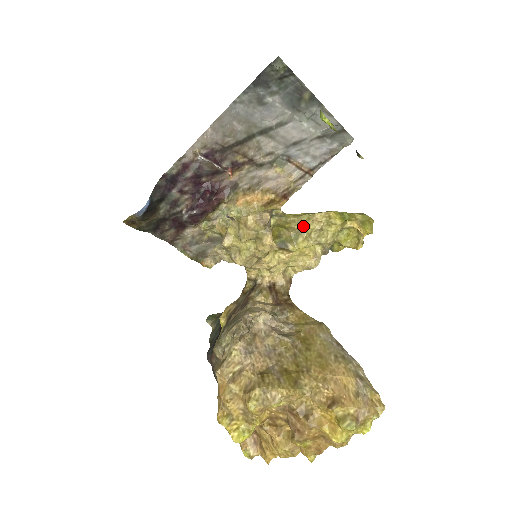
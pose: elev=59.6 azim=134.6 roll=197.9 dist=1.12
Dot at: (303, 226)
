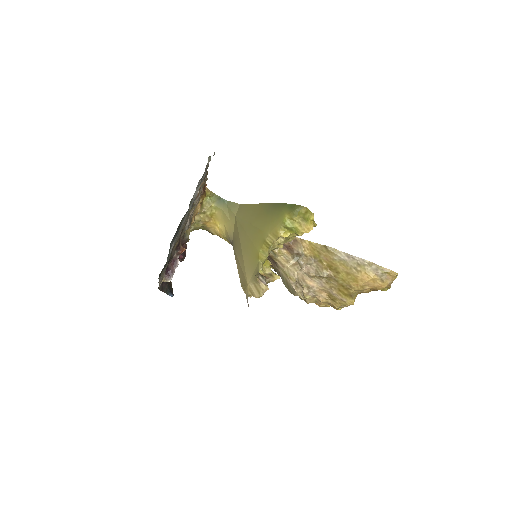
Dot at: (273, 248)
